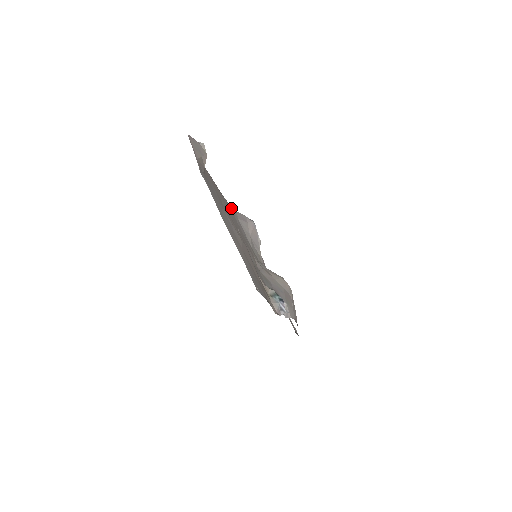
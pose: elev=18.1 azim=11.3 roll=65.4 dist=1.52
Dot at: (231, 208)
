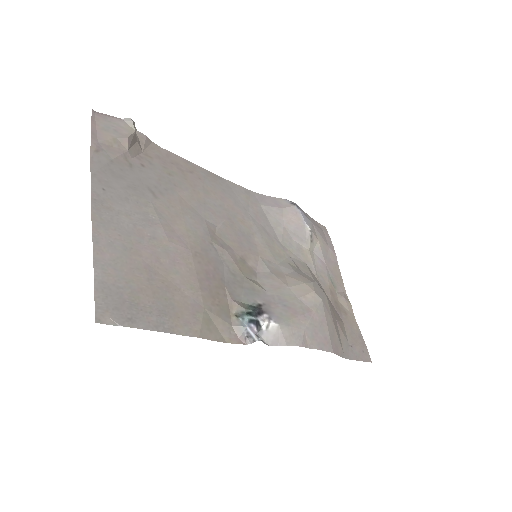
Dot at: (248, 193)
